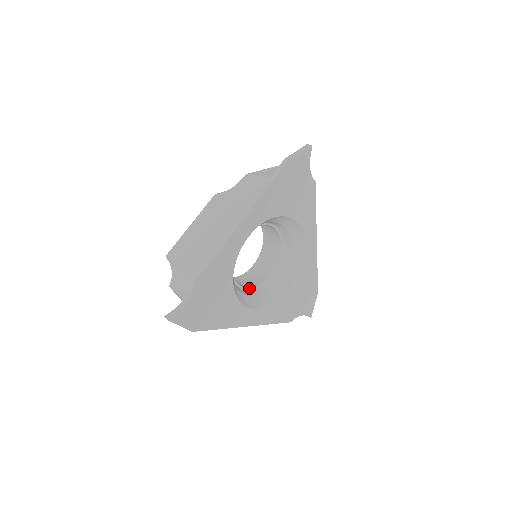
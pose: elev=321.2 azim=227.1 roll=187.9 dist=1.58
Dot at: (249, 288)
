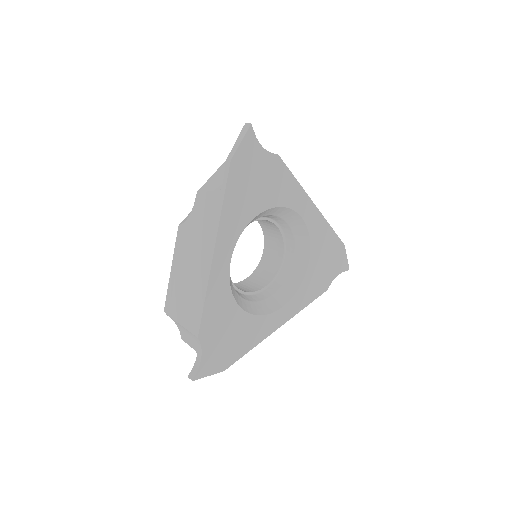
Dot at: (266, 287)
